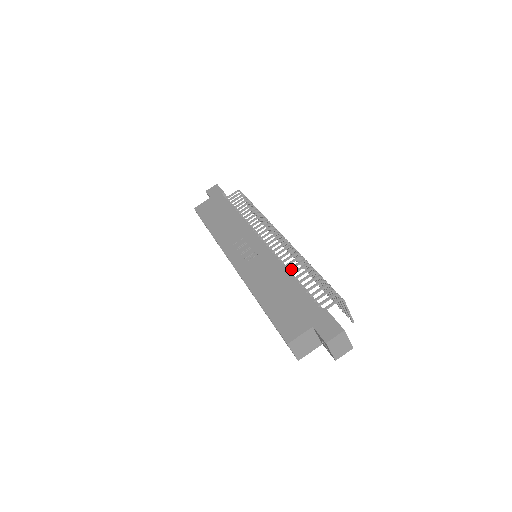
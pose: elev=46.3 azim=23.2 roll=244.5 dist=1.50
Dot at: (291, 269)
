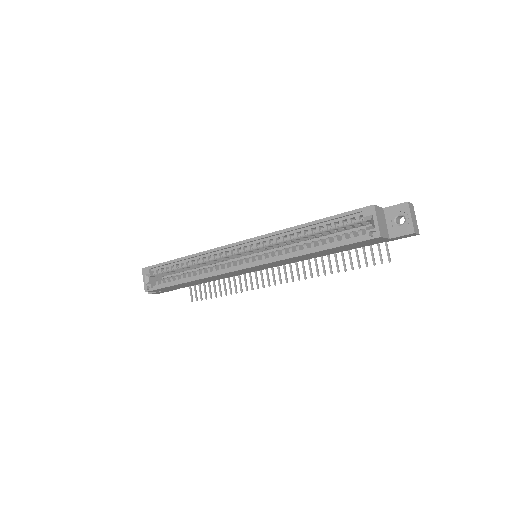
Dot at: occluded
